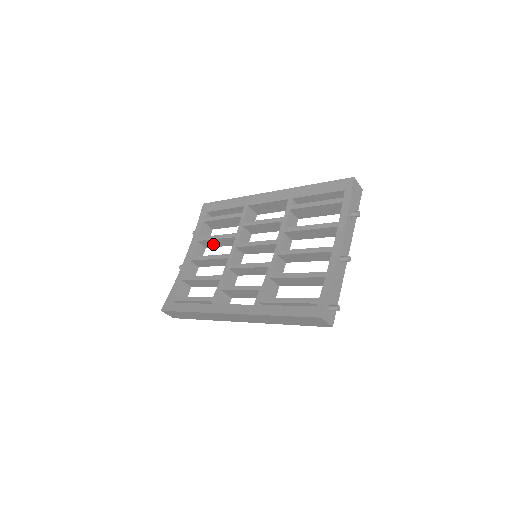
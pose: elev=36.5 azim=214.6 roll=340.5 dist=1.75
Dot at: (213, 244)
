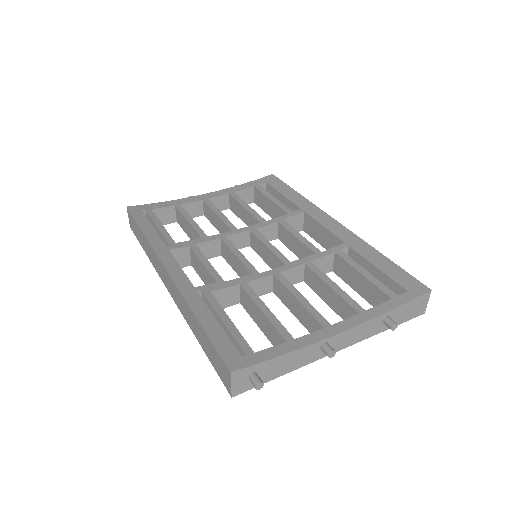
Dot at: (238, 211)
